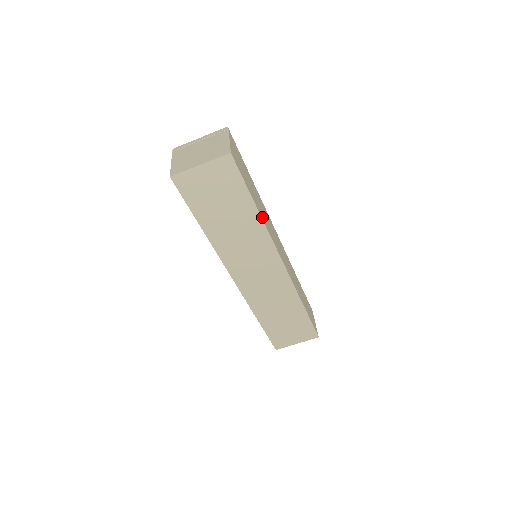
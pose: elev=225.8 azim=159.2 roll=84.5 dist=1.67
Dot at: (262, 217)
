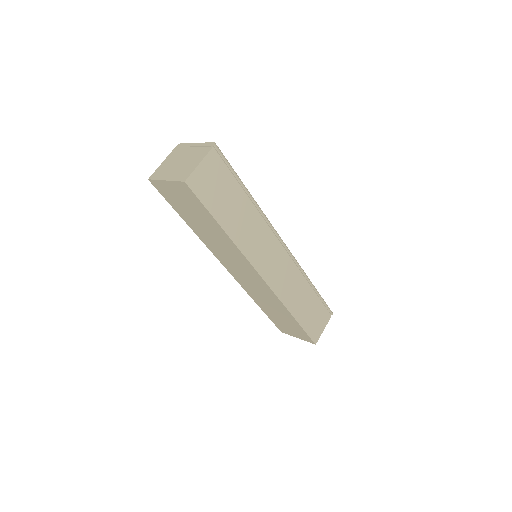
Dot at: (234, 237)
